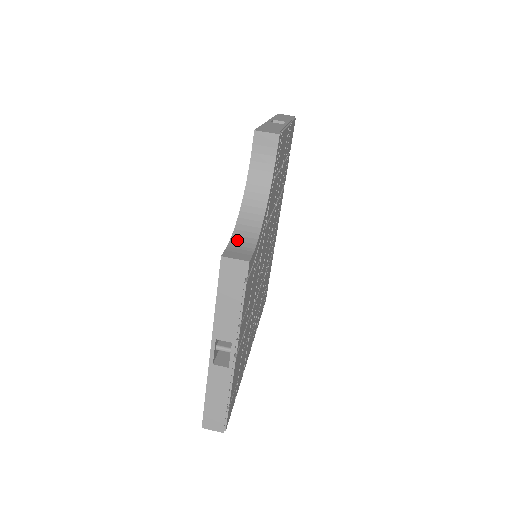
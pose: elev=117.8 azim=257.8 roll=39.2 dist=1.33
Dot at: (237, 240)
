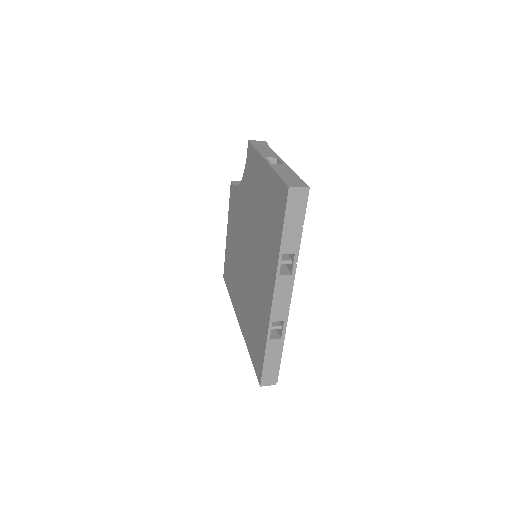
Dot at: occluded
